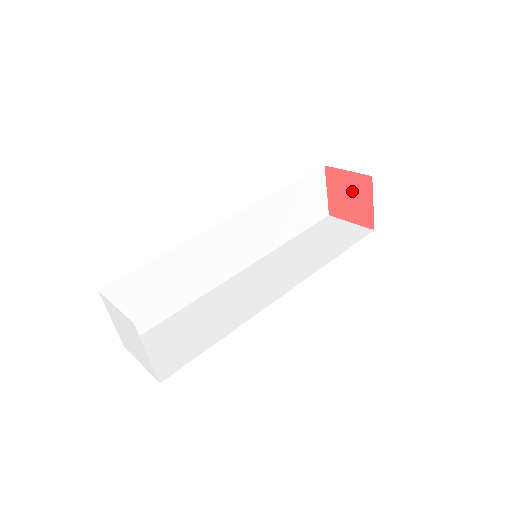
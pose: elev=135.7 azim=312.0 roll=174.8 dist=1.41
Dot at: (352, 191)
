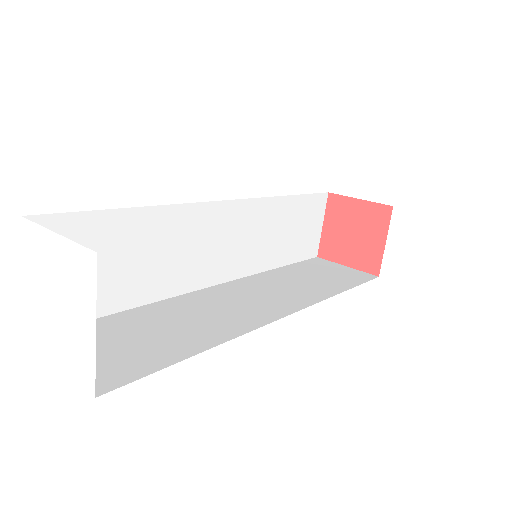
Dot at: (359, 225)
